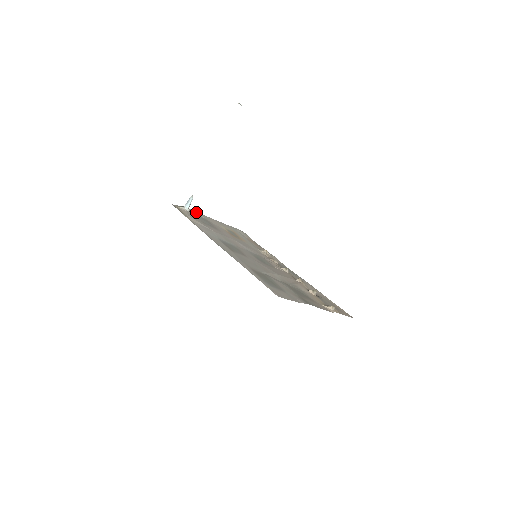
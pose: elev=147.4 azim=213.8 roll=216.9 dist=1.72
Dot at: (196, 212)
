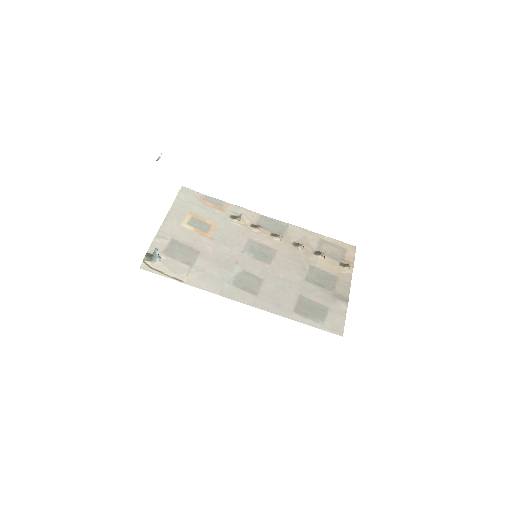
Dot at: (156, 241)
